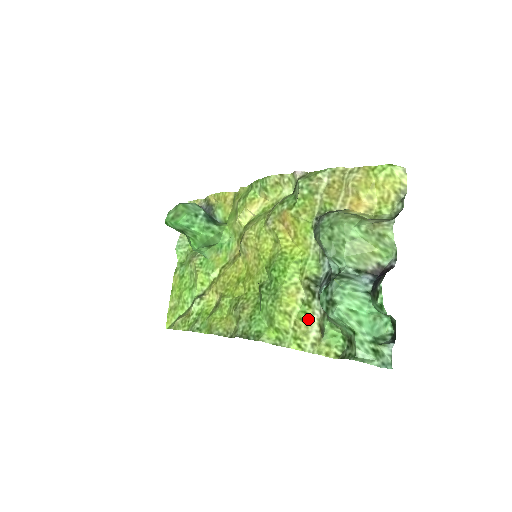
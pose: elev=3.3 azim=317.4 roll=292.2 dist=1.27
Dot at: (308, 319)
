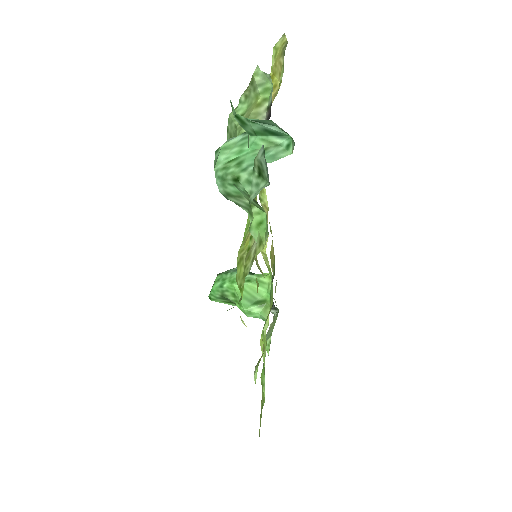
Dot at: (252, 241)
